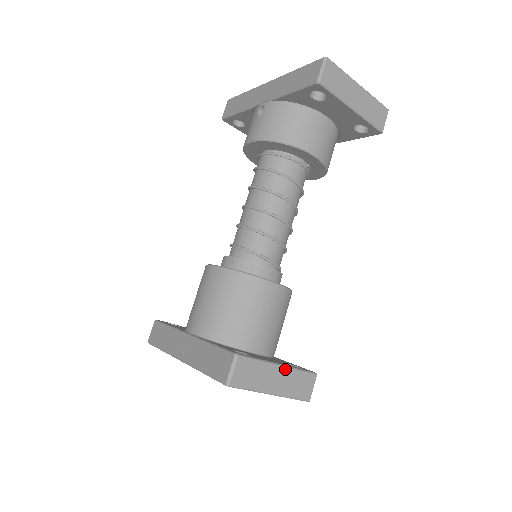
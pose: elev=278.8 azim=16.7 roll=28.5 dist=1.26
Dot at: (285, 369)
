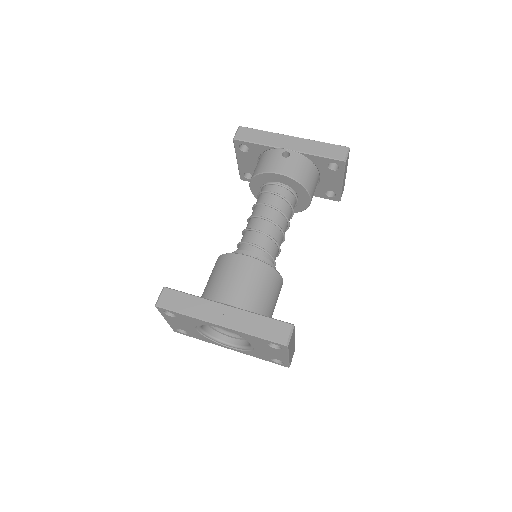
Dot at: (294, 341)
